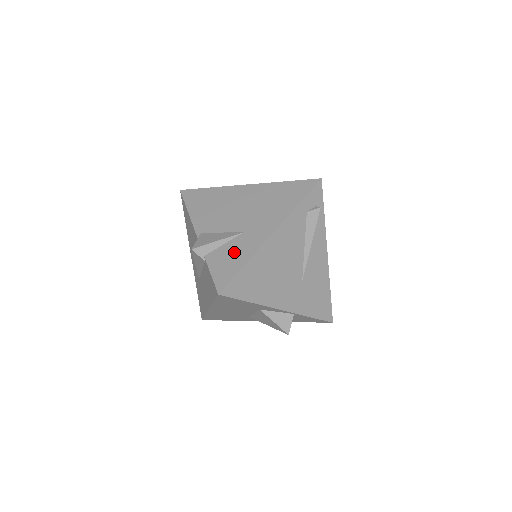
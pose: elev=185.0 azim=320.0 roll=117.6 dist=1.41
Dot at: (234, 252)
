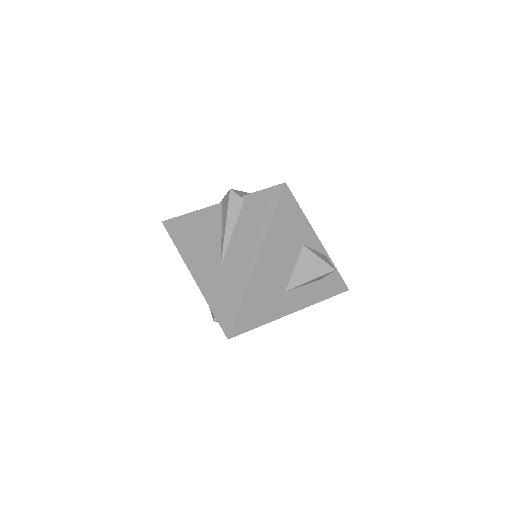
Dot at: occluded
